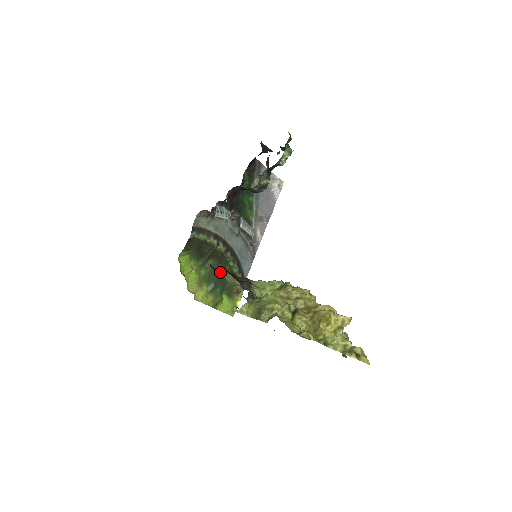
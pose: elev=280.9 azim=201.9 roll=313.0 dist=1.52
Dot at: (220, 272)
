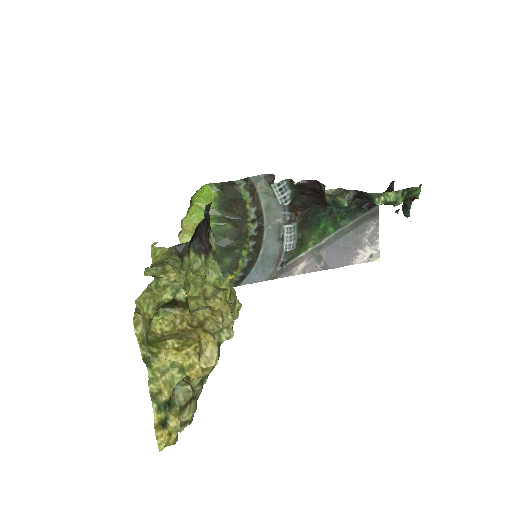
Dot at: (208, 223)
